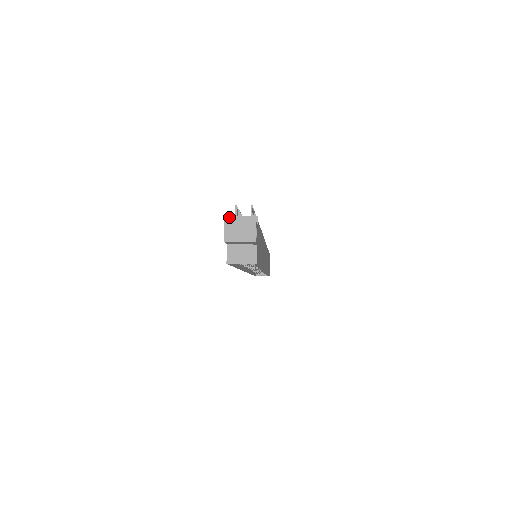
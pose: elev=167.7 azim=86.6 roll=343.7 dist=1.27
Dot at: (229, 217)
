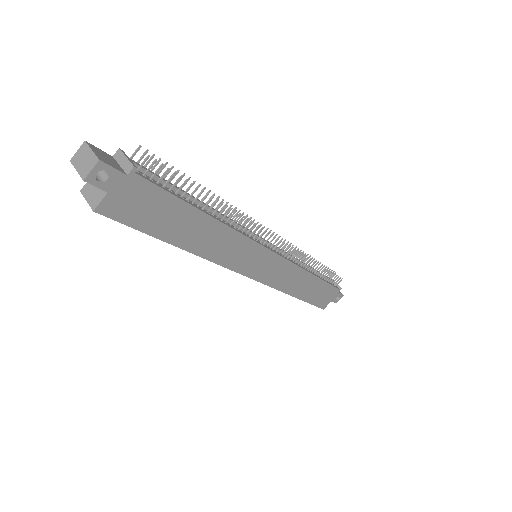
Dot at: (118, 150)
